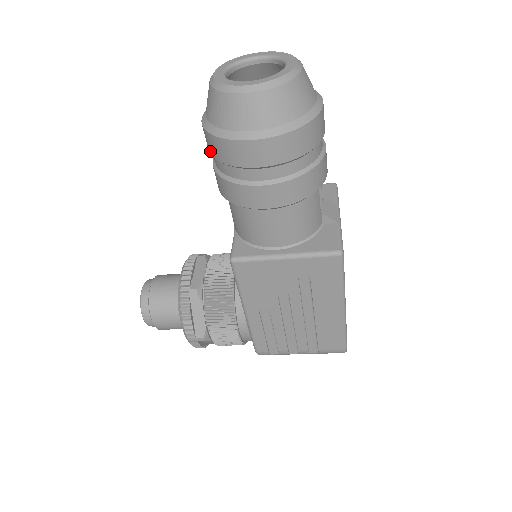
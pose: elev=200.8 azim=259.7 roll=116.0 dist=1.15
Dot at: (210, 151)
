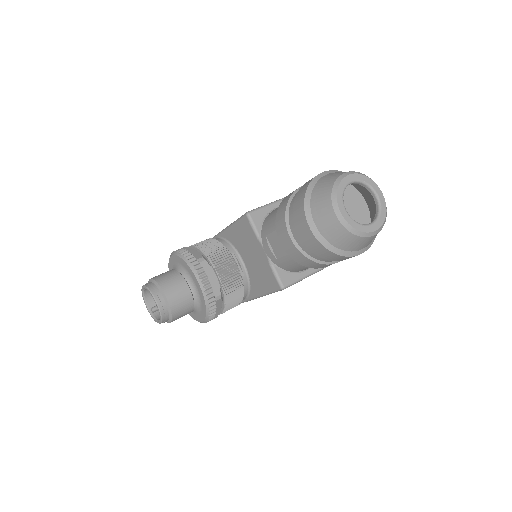
Dot at: (313, 250)
